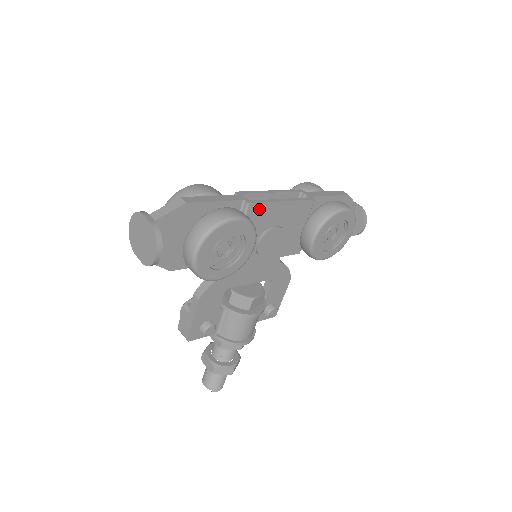
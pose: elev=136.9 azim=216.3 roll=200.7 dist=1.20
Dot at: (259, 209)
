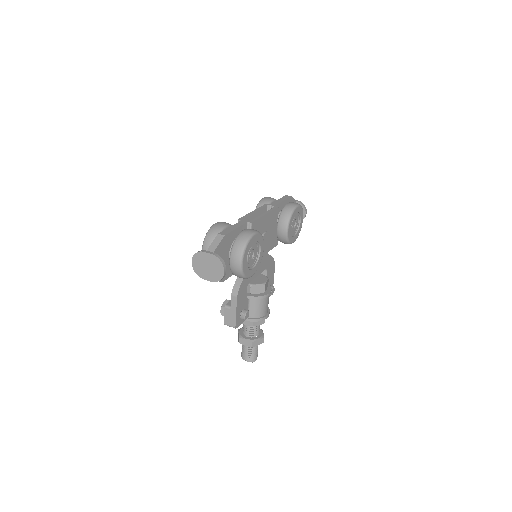
Dot at: (256, 224)
